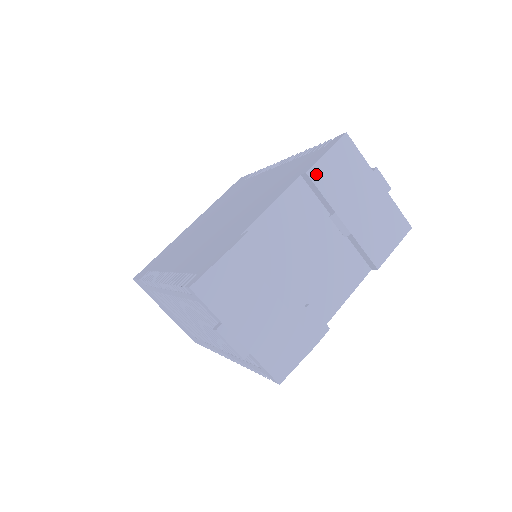
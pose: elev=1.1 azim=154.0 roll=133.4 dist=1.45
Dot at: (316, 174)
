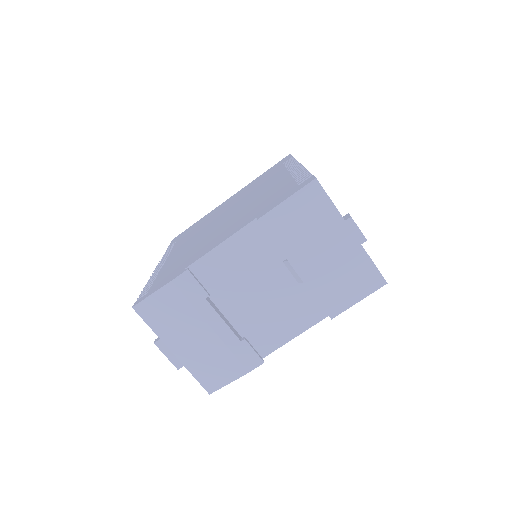
Dot at: (270, 221)
